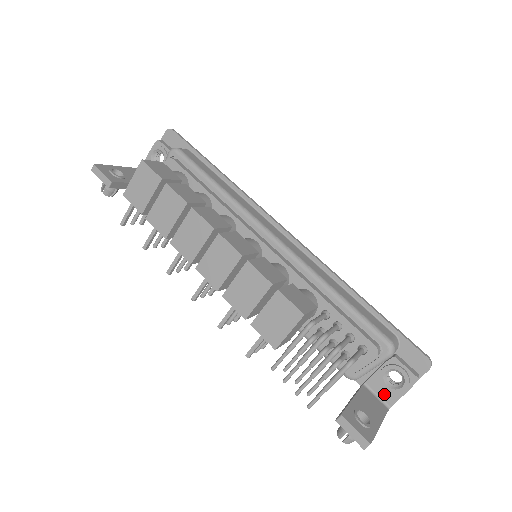
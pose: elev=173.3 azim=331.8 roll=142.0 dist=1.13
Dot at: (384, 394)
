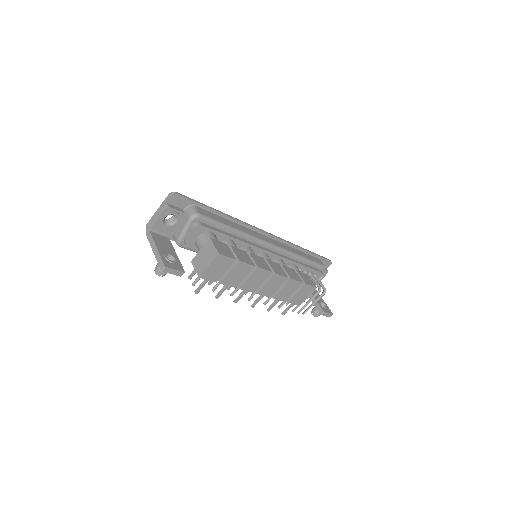
Dot at: occluded
